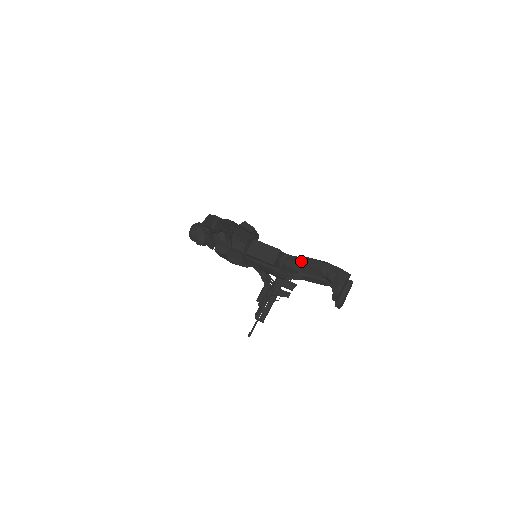
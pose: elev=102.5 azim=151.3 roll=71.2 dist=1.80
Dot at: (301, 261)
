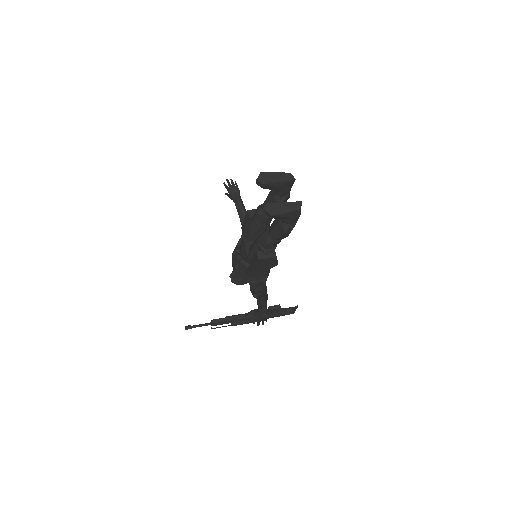
Dot at: occluded
